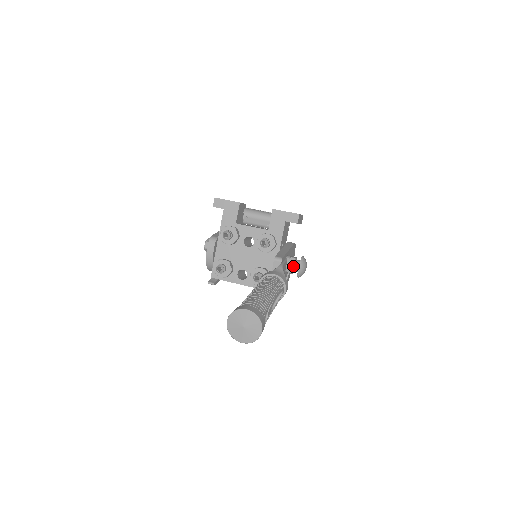
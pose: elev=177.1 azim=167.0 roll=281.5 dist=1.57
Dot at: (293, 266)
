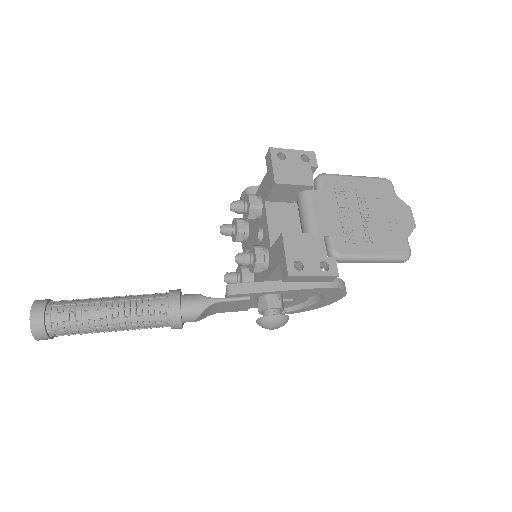
Dot at: (259, 311)
